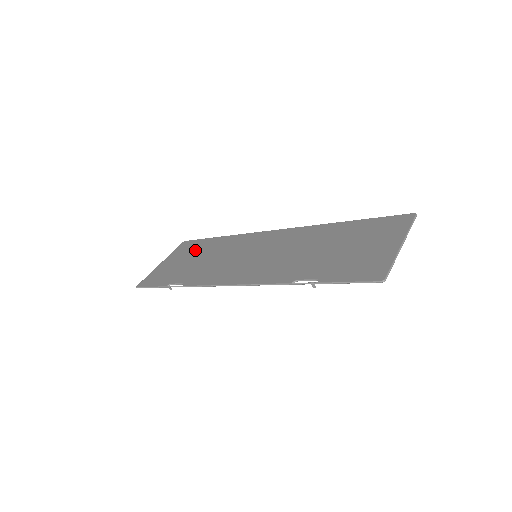
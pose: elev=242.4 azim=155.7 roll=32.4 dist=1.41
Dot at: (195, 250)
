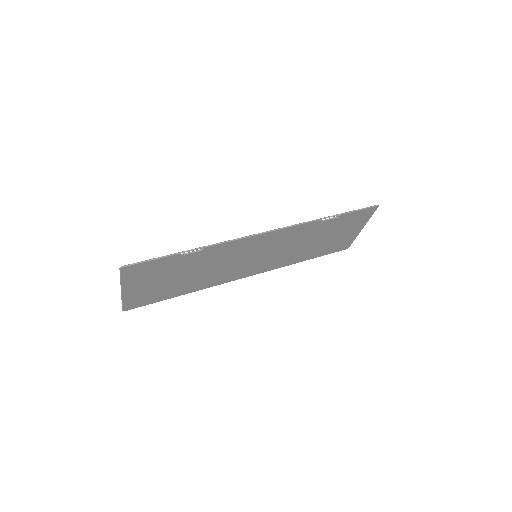
Dot at: (163, 288)
